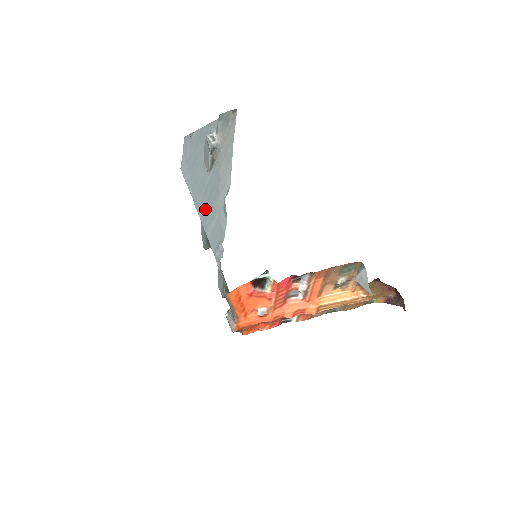
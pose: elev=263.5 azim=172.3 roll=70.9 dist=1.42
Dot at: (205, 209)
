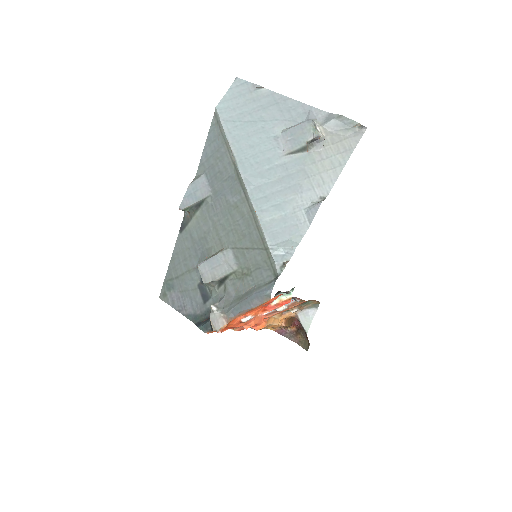
Dot at: (264, 188)
